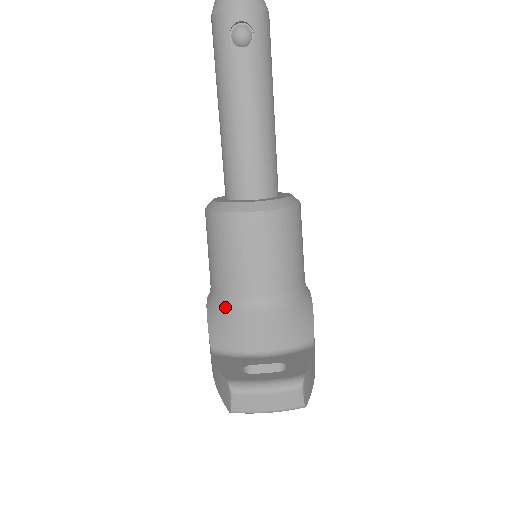
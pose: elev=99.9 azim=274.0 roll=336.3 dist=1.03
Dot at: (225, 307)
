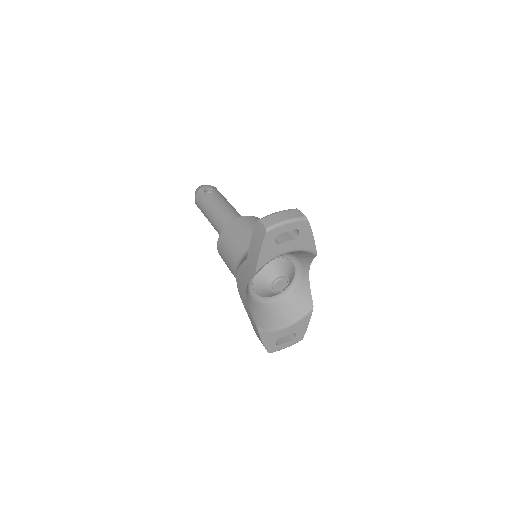
Dot at: (246, 254)
